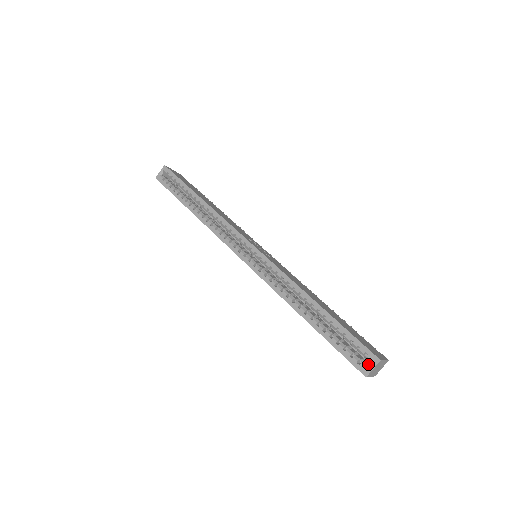
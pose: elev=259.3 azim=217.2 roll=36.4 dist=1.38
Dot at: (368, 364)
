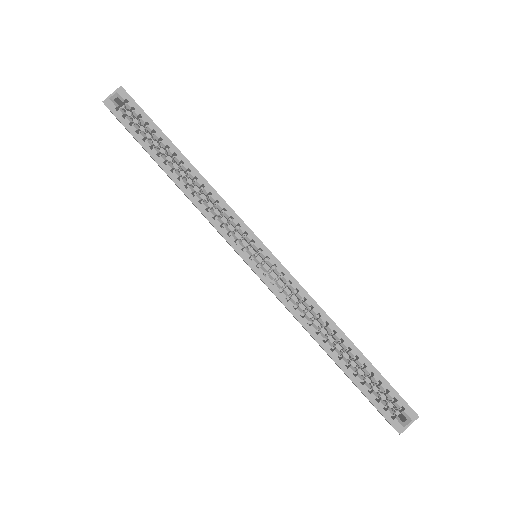
Dot at: occluded
